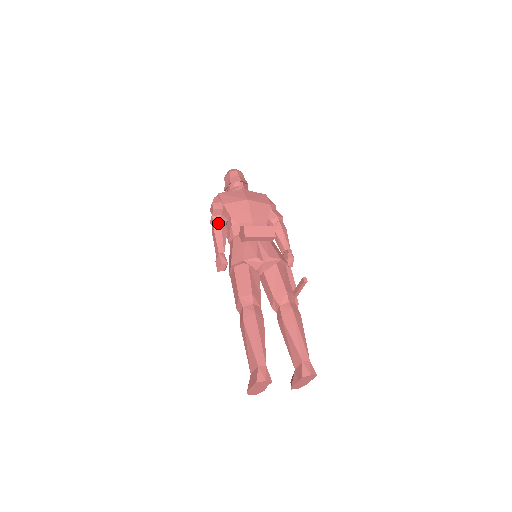
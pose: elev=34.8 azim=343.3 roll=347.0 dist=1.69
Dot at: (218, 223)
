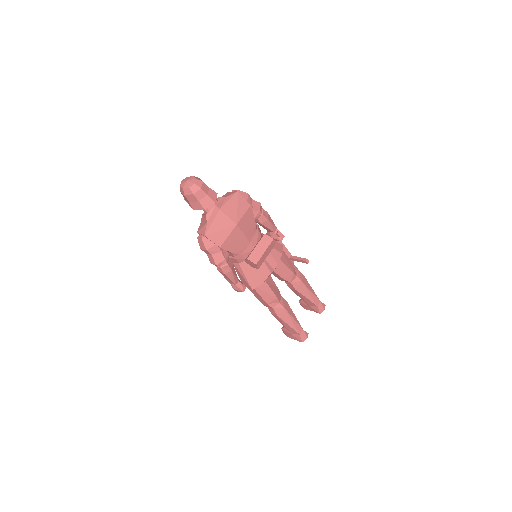
Dot at: (226, 268)
